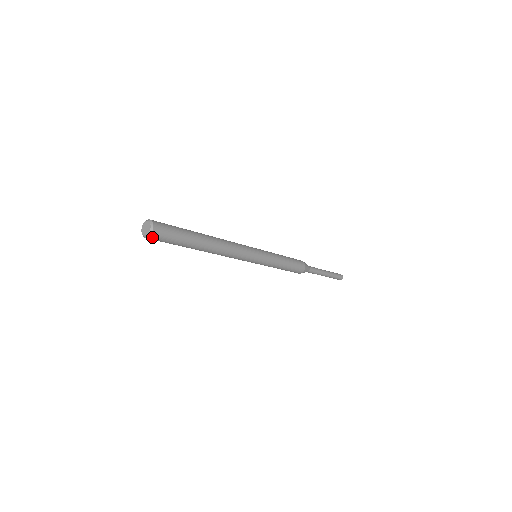
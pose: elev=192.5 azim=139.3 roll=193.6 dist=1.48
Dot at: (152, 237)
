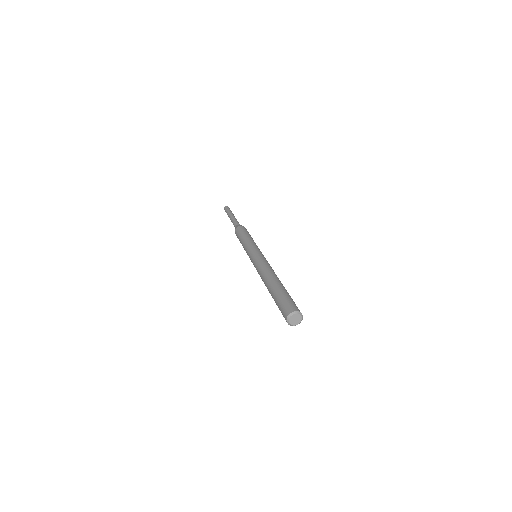
Dot at: (293, 324)
